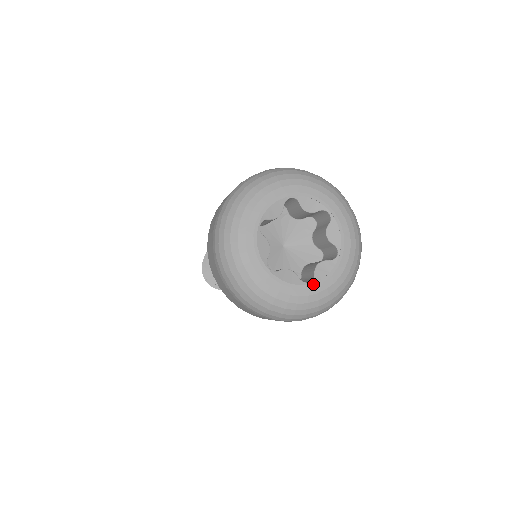
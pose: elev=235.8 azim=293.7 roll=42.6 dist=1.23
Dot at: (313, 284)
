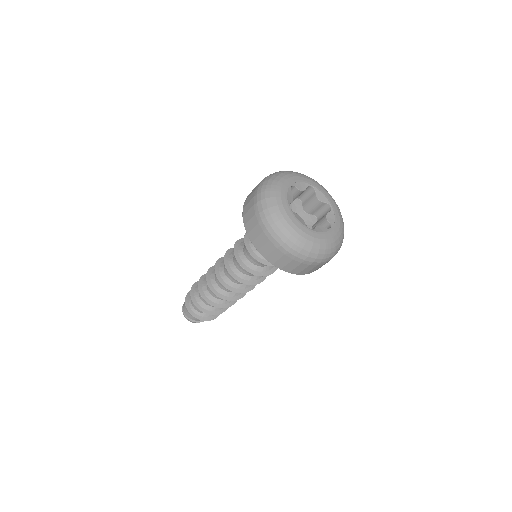
Dot at: (313, 231)
